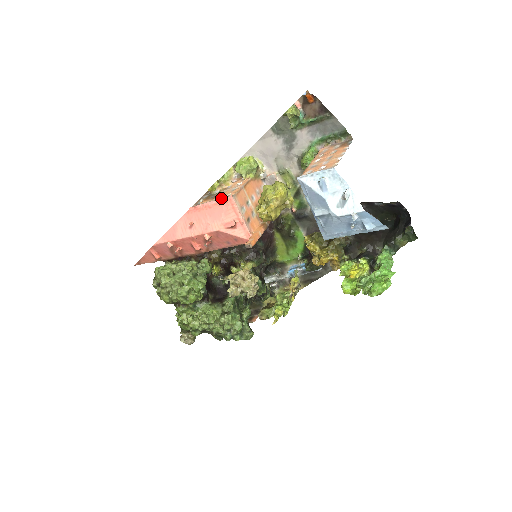
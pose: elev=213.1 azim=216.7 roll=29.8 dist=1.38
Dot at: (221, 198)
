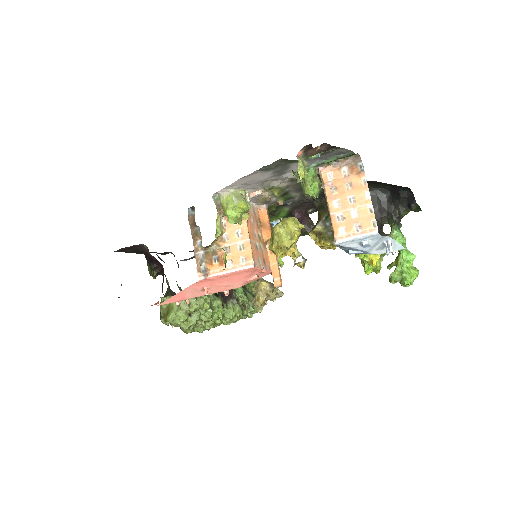
Dot at: (238, 268)
